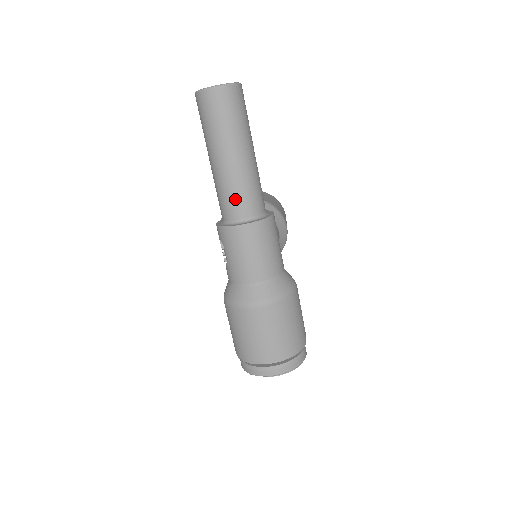
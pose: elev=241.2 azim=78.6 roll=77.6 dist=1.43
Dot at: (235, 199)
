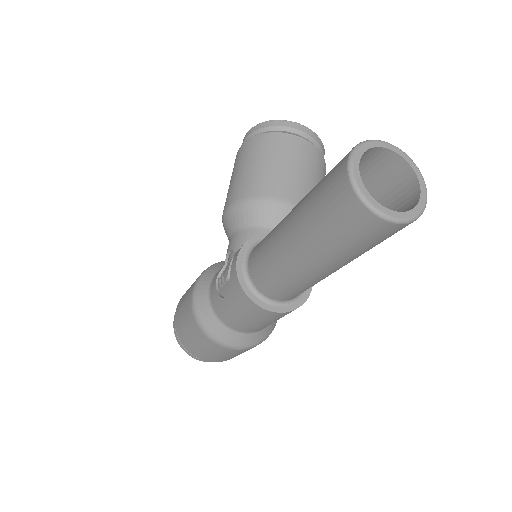
Dot at: (282, 288)
